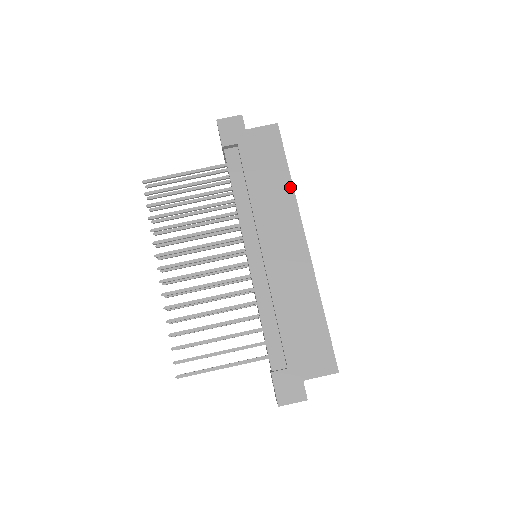
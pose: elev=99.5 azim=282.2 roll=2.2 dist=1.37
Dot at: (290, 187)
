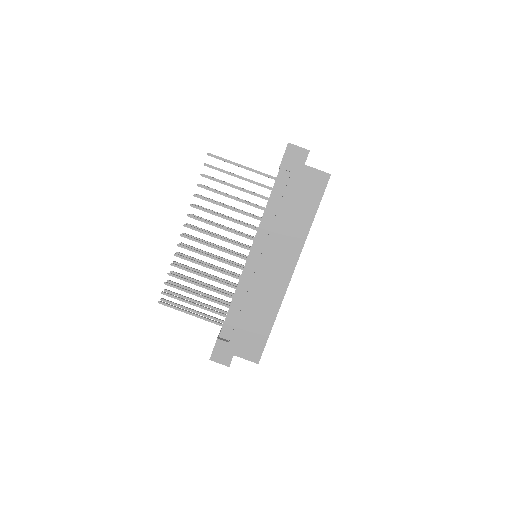
Dot at: (307, 229)
